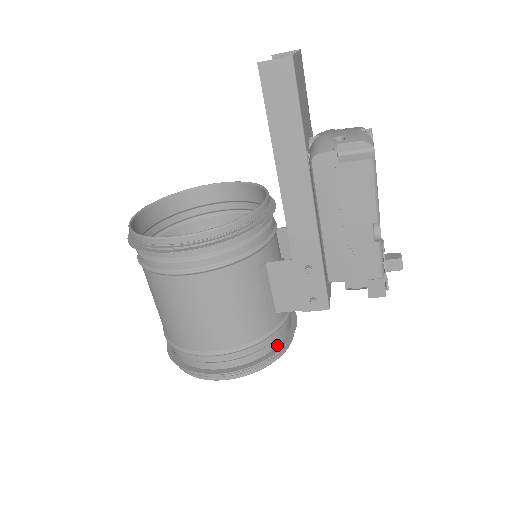
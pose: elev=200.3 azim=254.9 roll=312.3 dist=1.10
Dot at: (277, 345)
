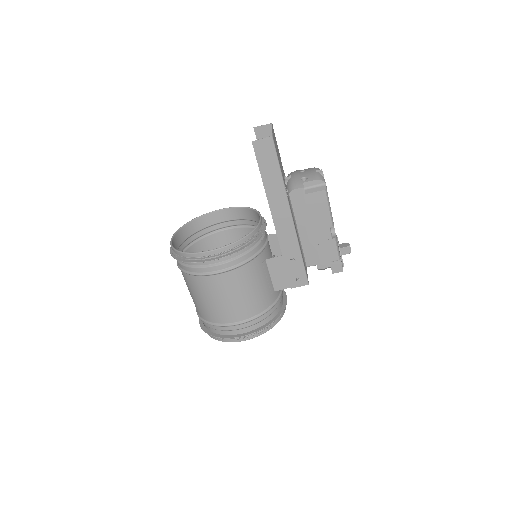
Dot at: (277, 313)
